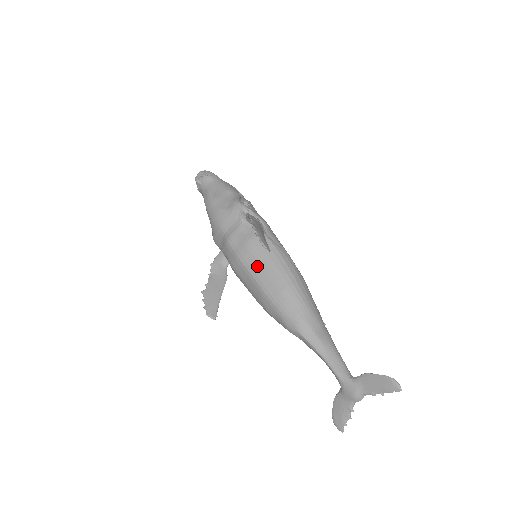
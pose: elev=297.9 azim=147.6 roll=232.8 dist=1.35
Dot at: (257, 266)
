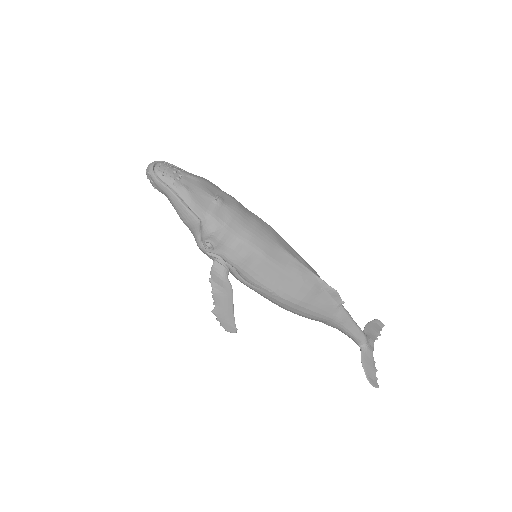
Dot at: occluded
